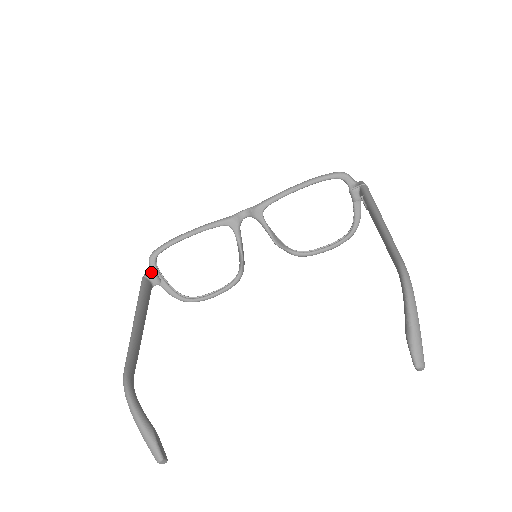
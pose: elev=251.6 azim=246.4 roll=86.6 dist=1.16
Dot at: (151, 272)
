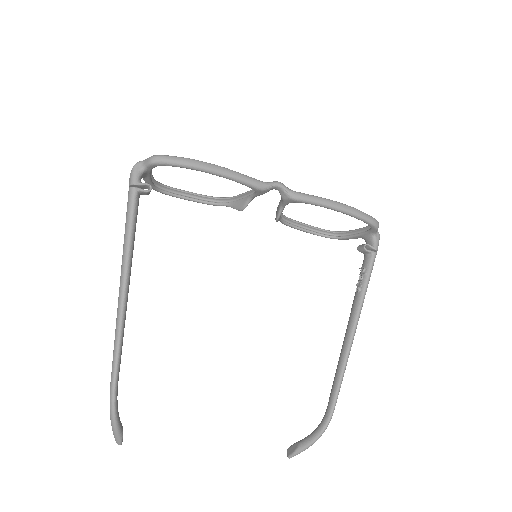
Dot at: (144, 172)
